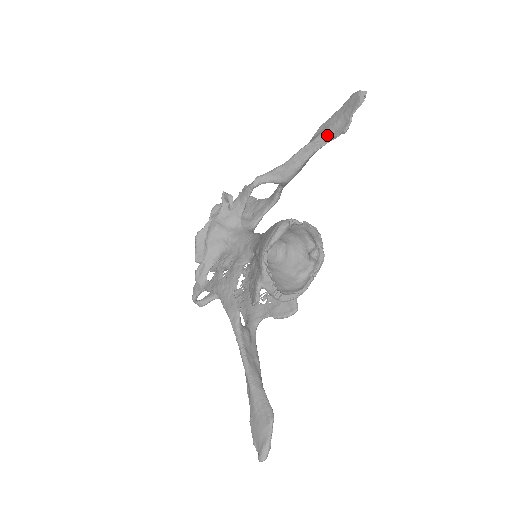
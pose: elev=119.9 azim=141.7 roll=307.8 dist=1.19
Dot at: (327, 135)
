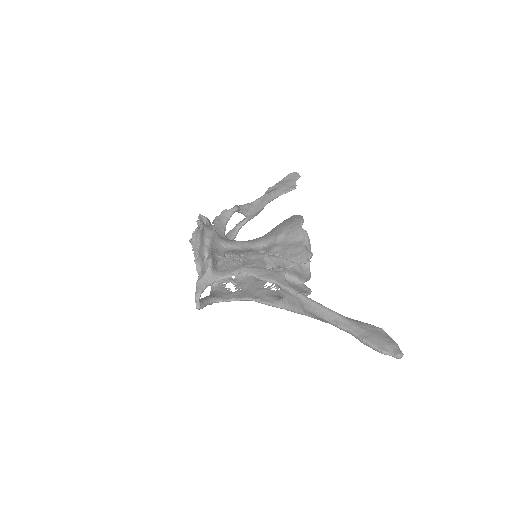
Dot at: (280, 190)
